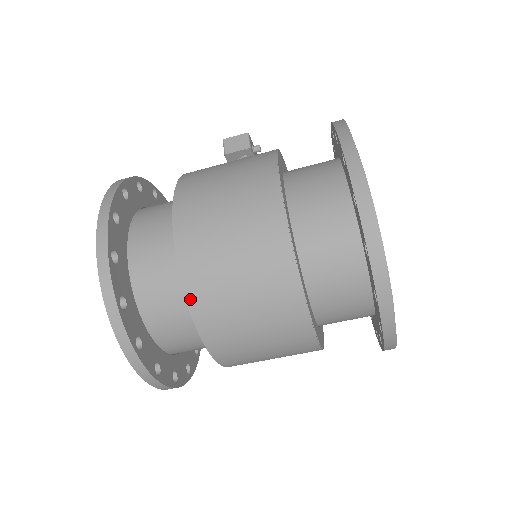
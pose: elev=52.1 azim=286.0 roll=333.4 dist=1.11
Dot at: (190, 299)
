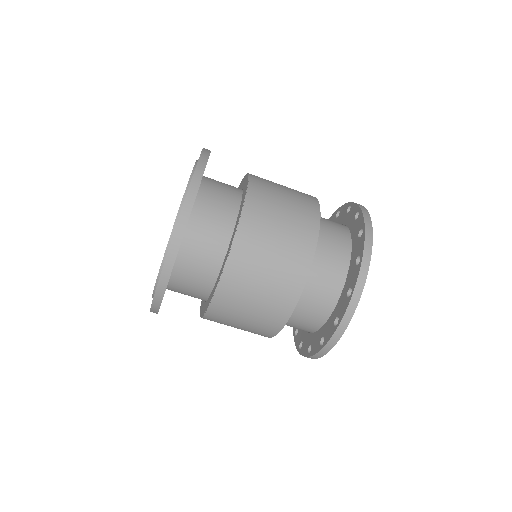
Dot at: (251, 181)
